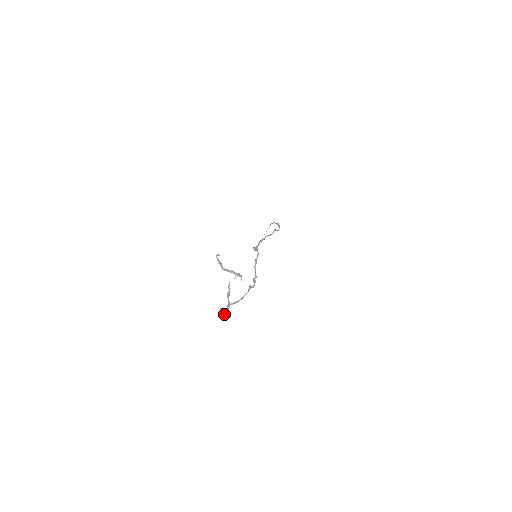
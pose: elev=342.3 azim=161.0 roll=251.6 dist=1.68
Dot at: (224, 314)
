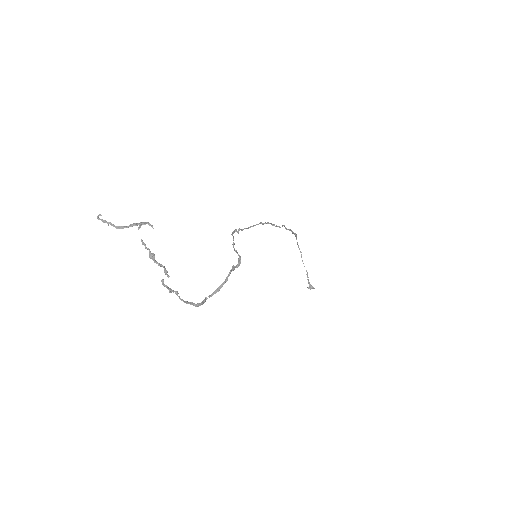
Dot at: (199, 304)
